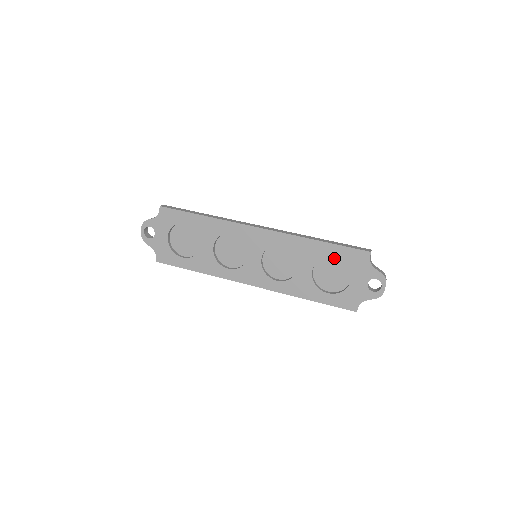
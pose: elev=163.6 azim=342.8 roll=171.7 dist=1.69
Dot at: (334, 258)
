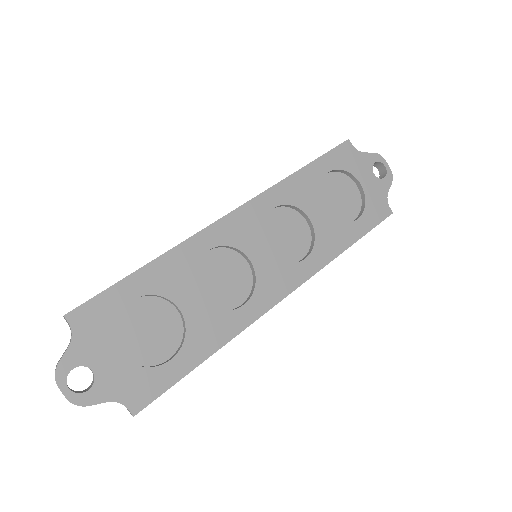
Dot at: (326, 179)
